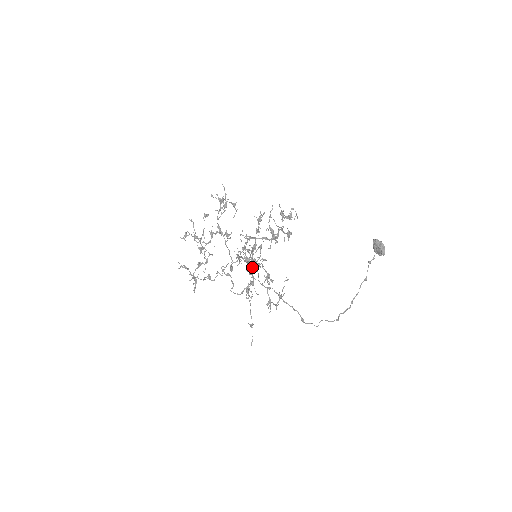
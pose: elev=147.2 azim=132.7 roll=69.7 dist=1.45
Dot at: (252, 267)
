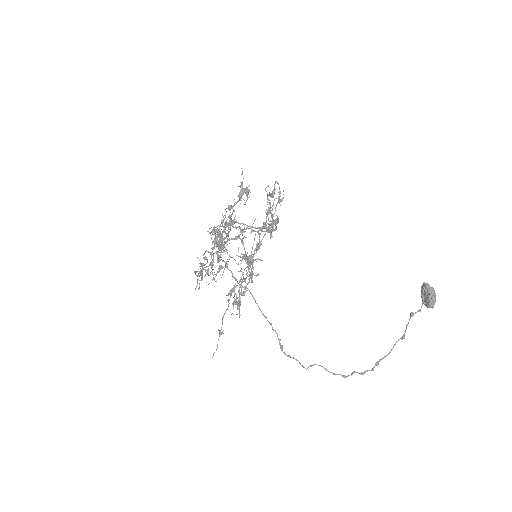
Dot at: (213, 242)
